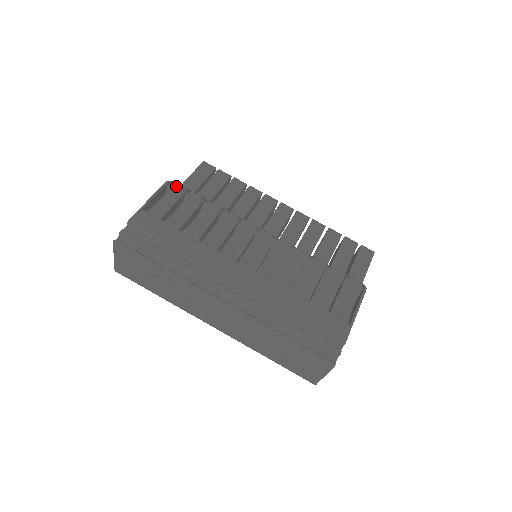
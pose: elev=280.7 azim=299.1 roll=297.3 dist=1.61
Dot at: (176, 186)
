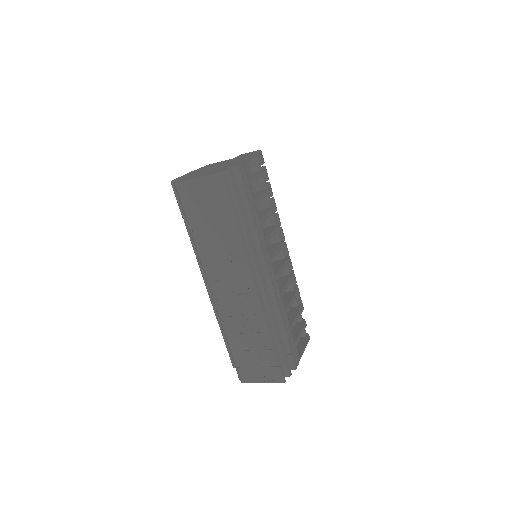
Dot at: occluded
